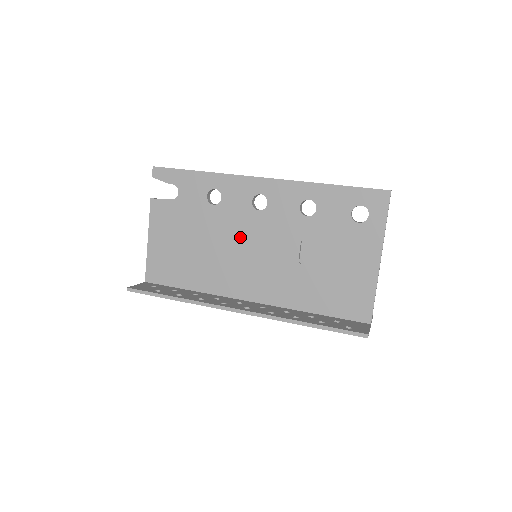
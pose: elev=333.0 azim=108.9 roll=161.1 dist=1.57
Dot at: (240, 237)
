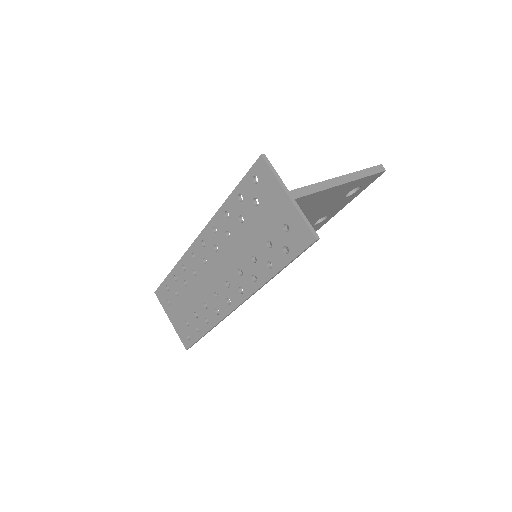
Dot at: occluded
